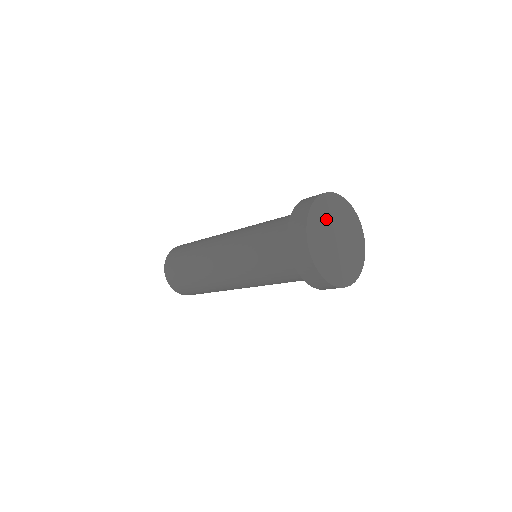
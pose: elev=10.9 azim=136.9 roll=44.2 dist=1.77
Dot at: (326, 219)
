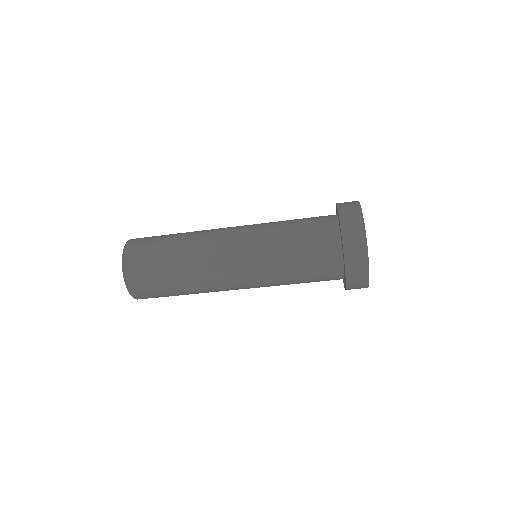
Dot at: occluded
